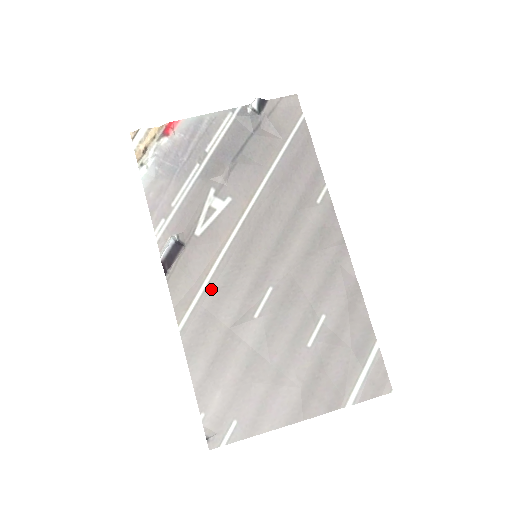
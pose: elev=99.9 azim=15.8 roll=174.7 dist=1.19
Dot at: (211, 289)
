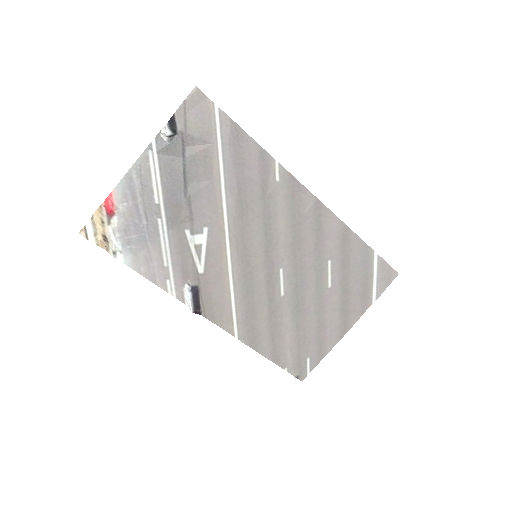
Dot at: (240, 300)
